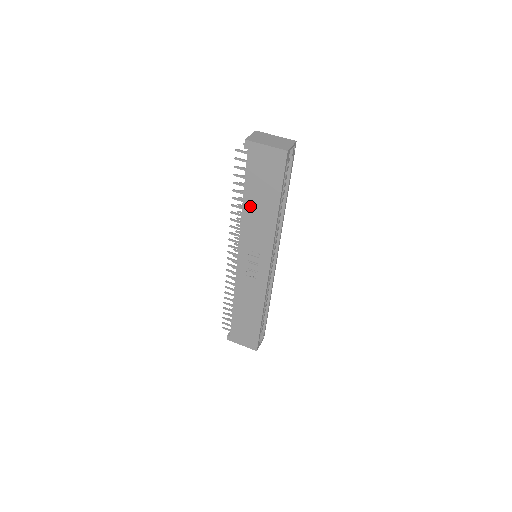
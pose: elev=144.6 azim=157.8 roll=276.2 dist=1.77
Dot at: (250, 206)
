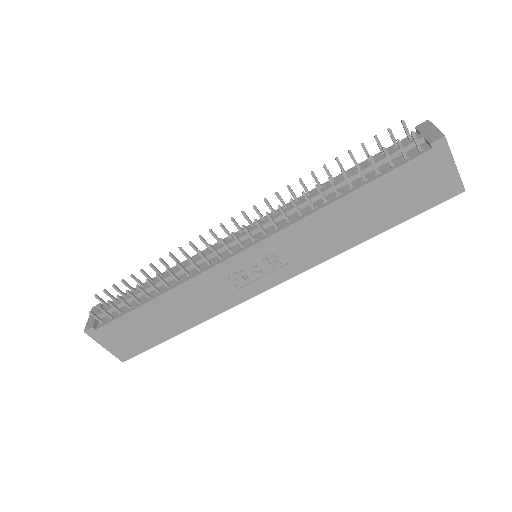
Dot at: (345, 209)
